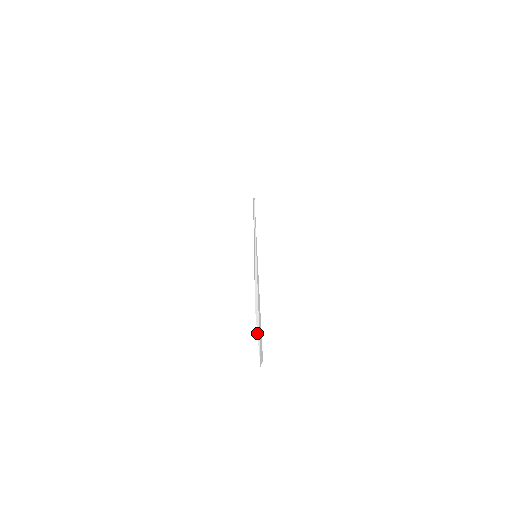
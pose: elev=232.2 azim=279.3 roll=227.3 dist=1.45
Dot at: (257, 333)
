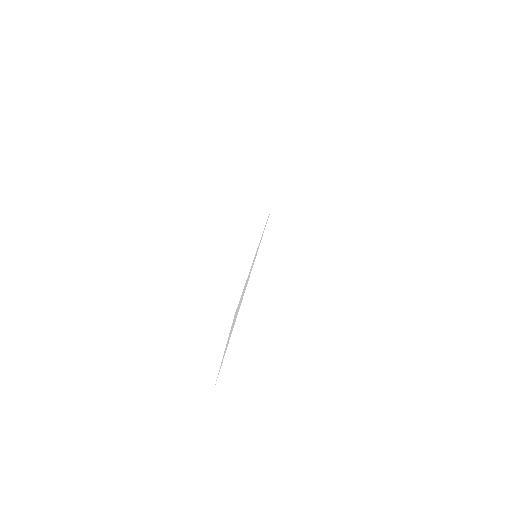
Dot at: (226, 344)
